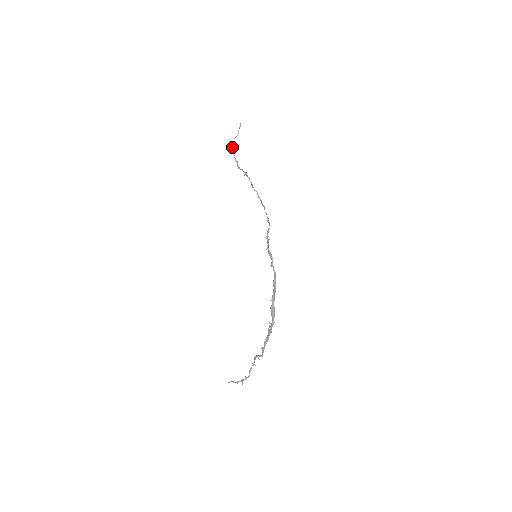
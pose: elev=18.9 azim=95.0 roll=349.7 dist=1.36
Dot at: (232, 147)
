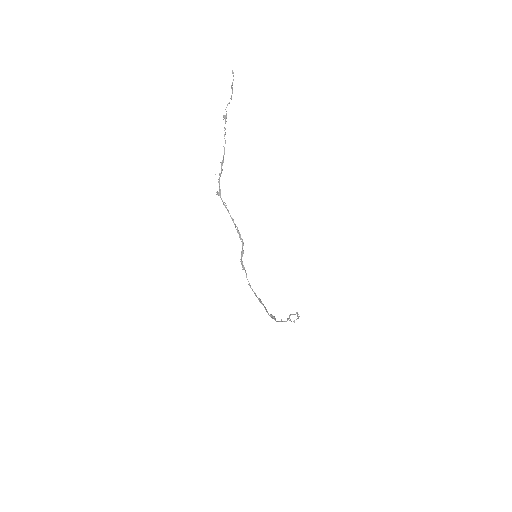
Dot at: occluded
